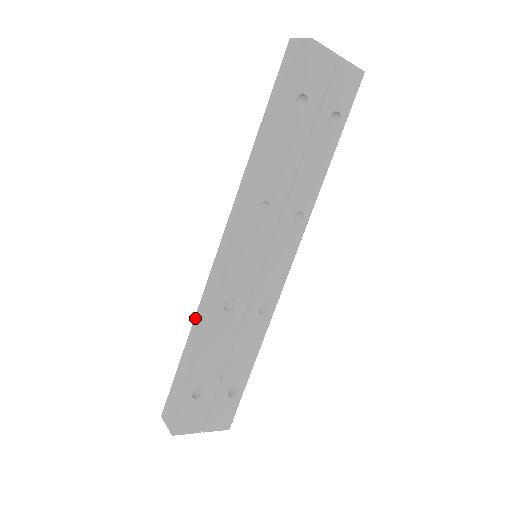
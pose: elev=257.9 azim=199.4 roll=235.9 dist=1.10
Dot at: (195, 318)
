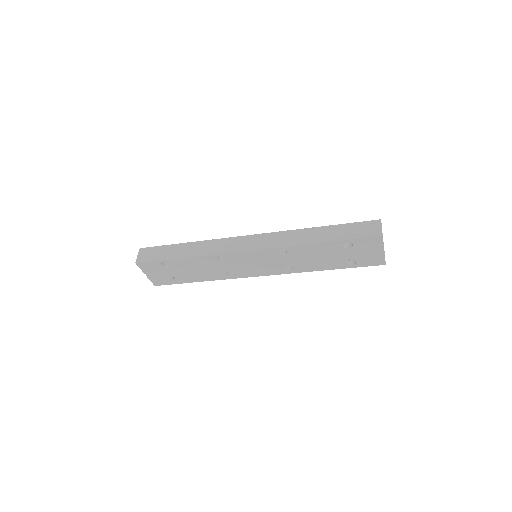
Dot at: (204, 241)
